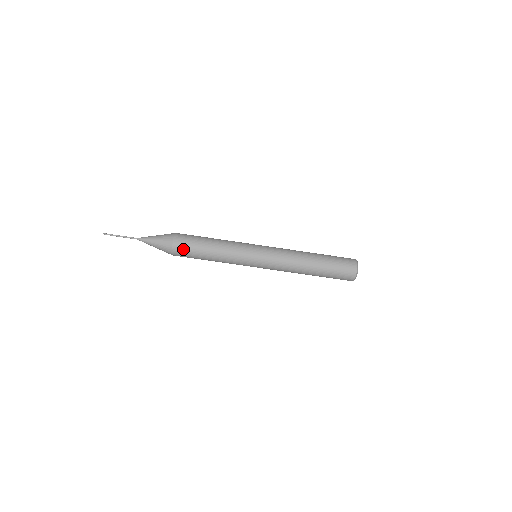
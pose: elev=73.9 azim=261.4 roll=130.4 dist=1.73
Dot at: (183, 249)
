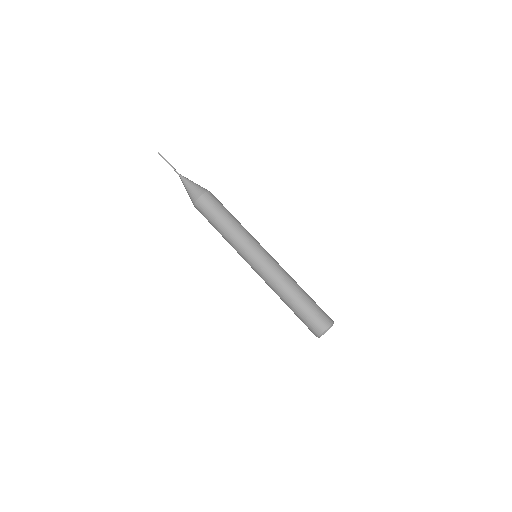
Dot at: (214, 199)
